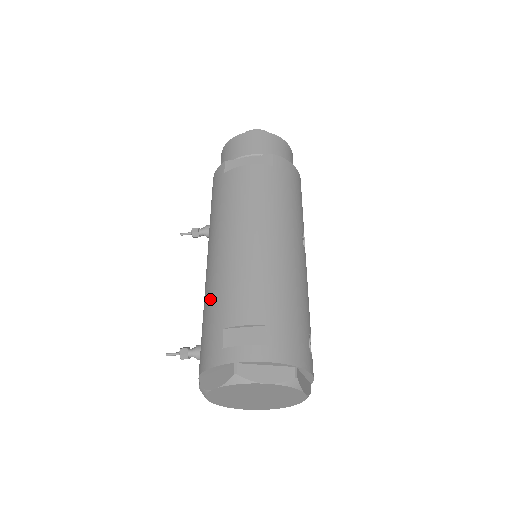
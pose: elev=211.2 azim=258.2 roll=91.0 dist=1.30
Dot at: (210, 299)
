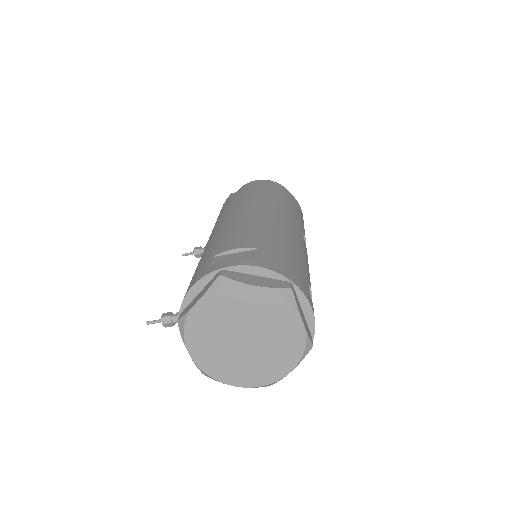
Dot at: (203, 255)
